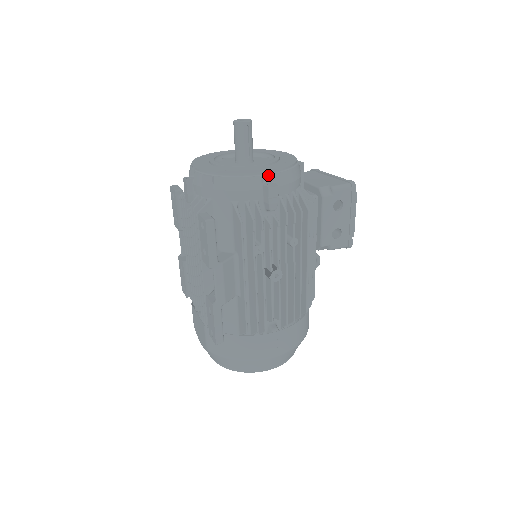
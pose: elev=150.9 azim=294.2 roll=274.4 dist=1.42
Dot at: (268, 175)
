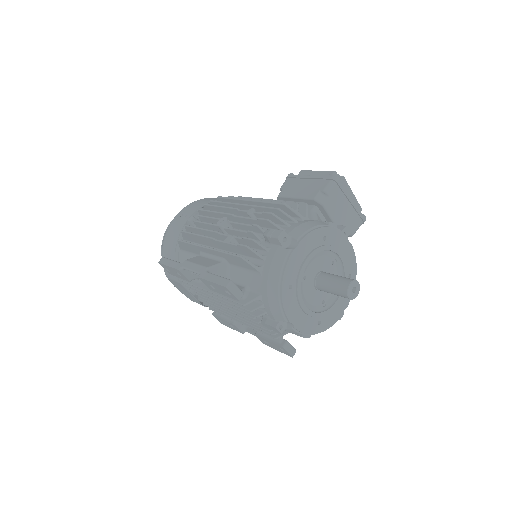
Dot at: (342, 309)
